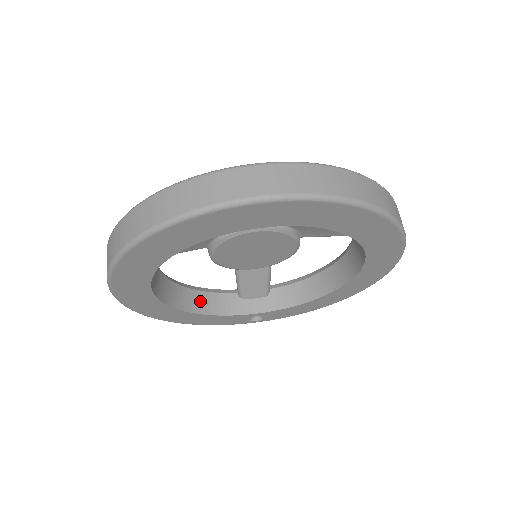
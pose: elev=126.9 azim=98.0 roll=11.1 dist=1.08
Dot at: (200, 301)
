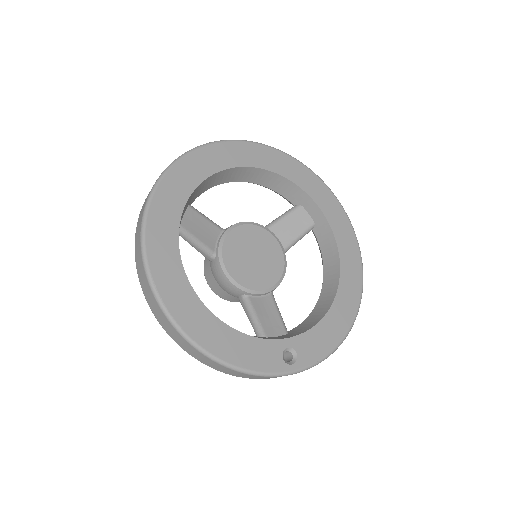
Dot at: occluded
